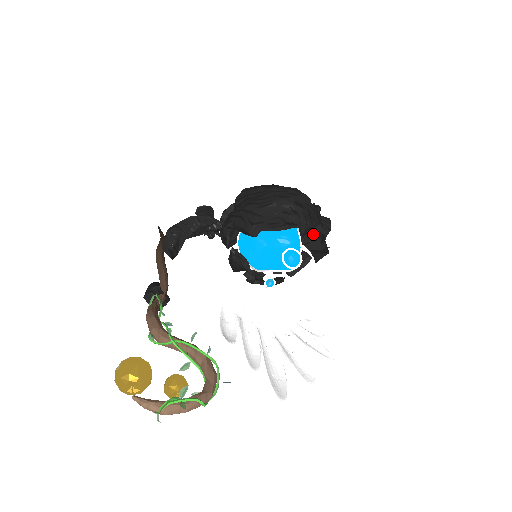
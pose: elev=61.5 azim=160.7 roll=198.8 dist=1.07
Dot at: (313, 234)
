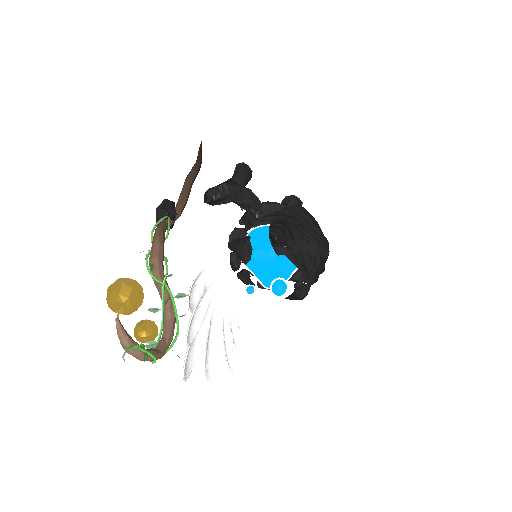
Dot at: (308, 286)
